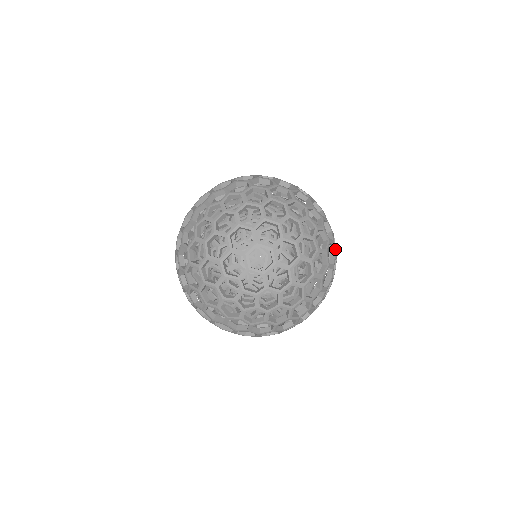
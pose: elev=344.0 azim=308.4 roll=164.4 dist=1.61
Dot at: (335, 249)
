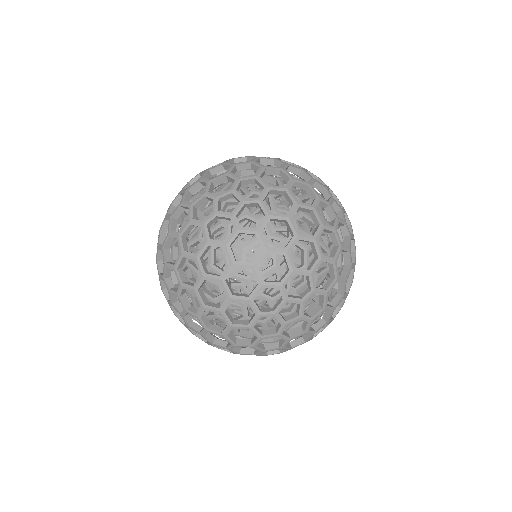
Dot at: (342, 234)
